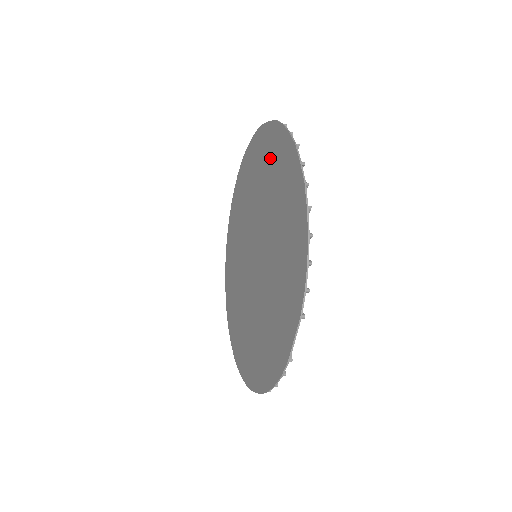
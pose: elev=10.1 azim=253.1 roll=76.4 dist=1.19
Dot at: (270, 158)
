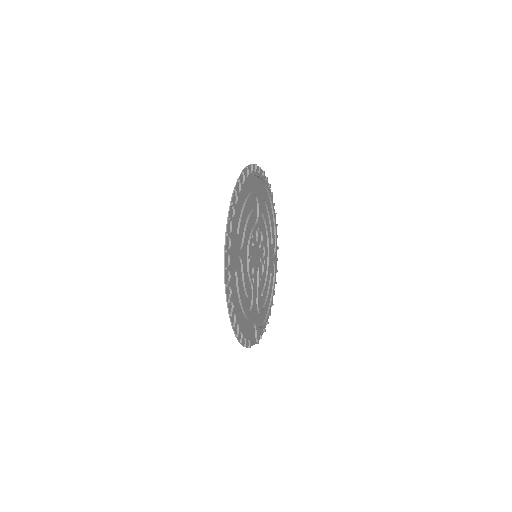
Dot at: (234, 242)
